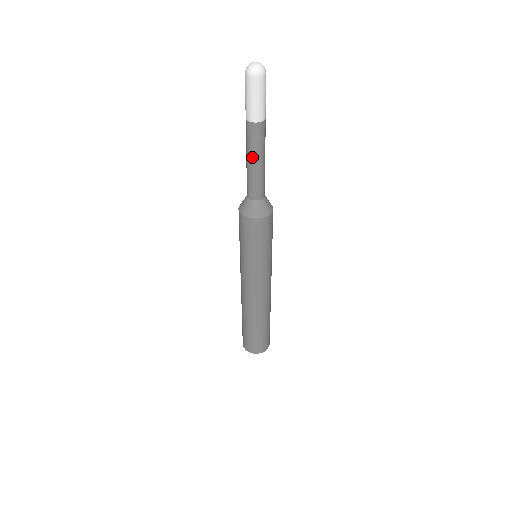
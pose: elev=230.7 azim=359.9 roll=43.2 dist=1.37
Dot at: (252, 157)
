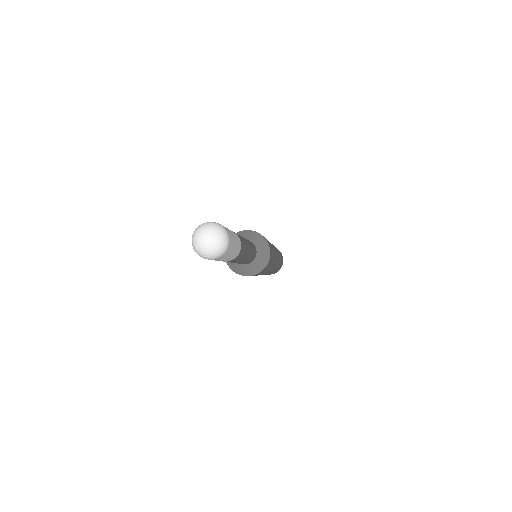
Dot at: (238, 262)
